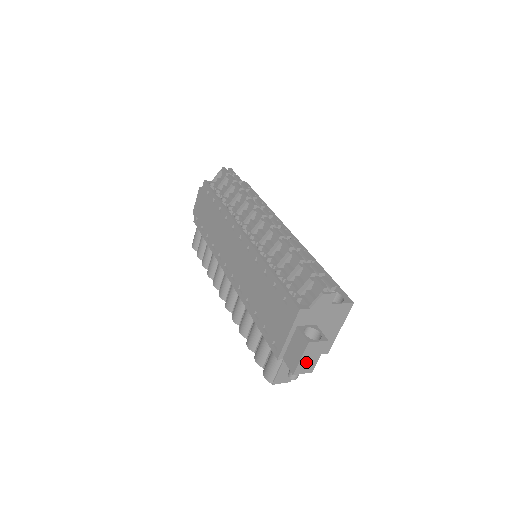
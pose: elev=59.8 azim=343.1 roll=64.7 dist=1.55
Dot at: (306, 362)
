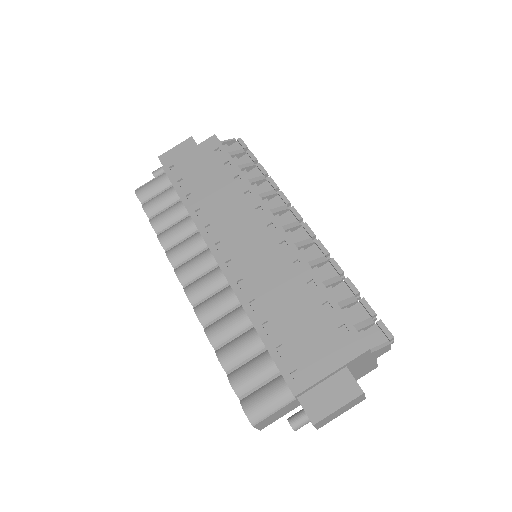
Dot at: (333, 415)
